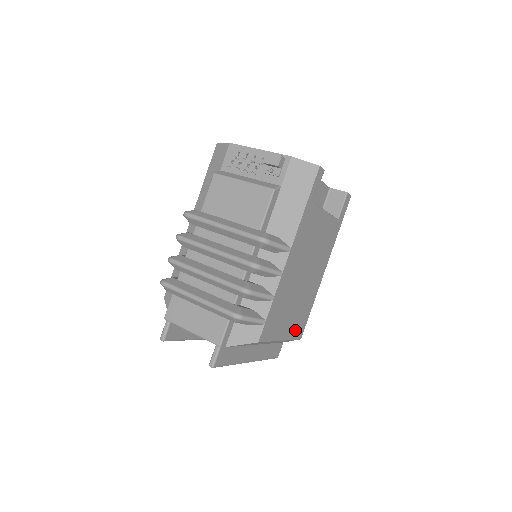
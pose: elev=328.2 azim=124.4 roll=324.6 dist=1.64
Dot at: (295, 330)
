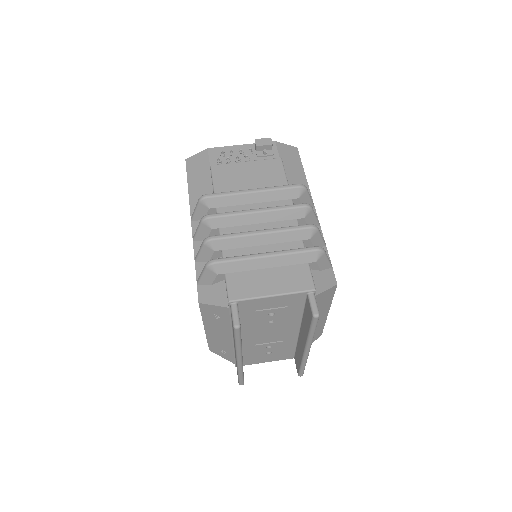
Dot at: occluded
